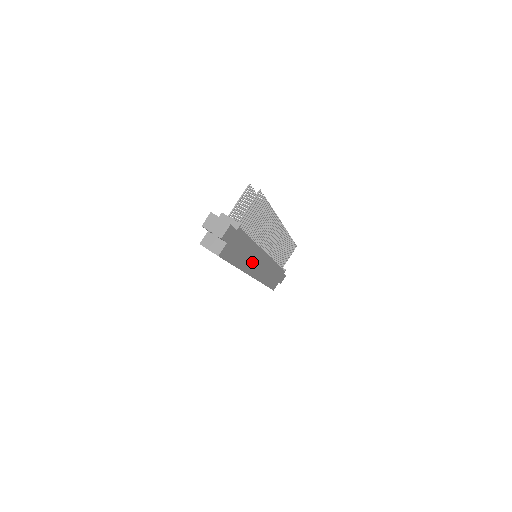
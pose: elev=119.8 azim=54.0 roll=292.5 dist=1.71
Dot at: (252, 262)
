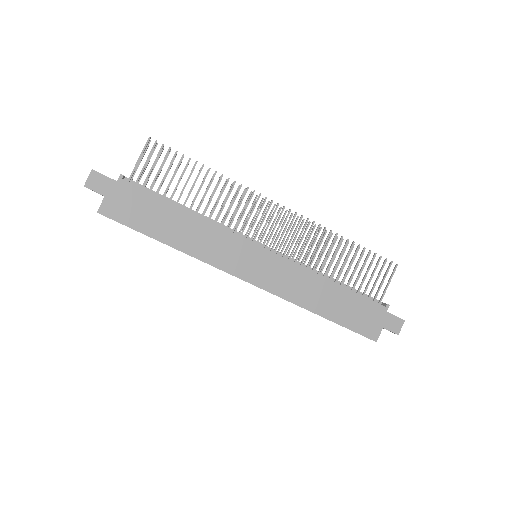
Dot at: (218, 250)
